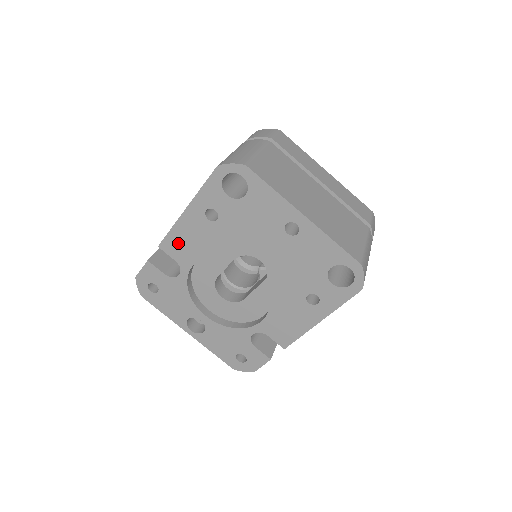
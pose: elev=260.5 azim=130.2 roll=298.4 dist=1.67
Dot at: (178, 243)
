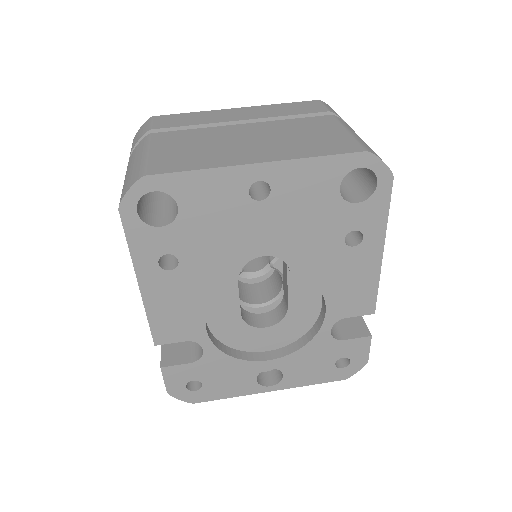
Dot at: (169, 323)
